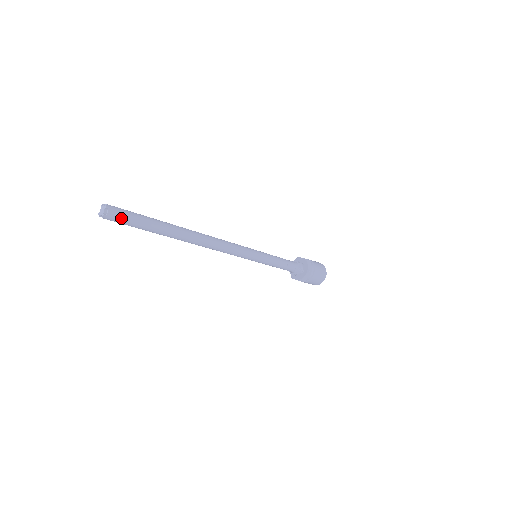
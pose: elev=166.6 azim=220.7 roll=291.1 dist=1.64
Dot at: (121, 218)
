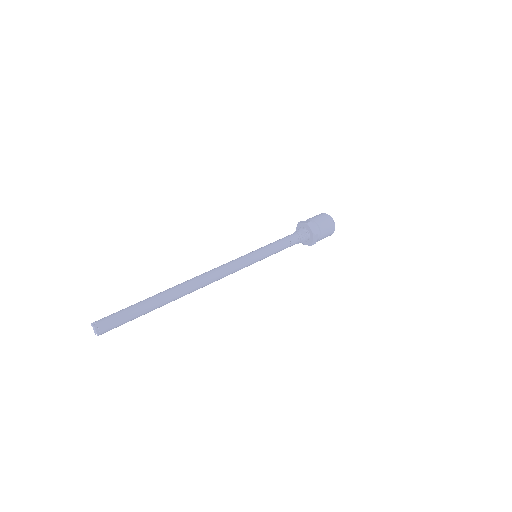
Dot at: (114, 325)
